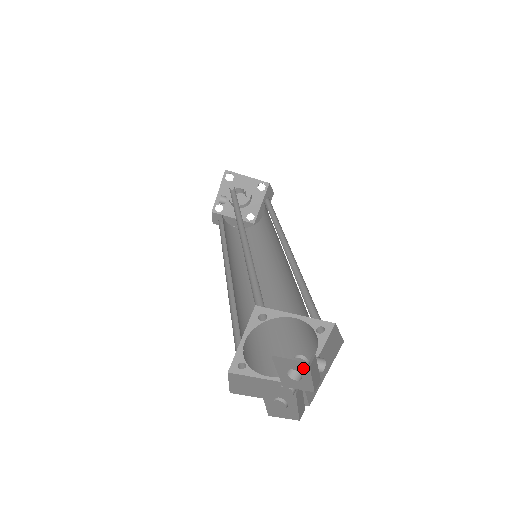
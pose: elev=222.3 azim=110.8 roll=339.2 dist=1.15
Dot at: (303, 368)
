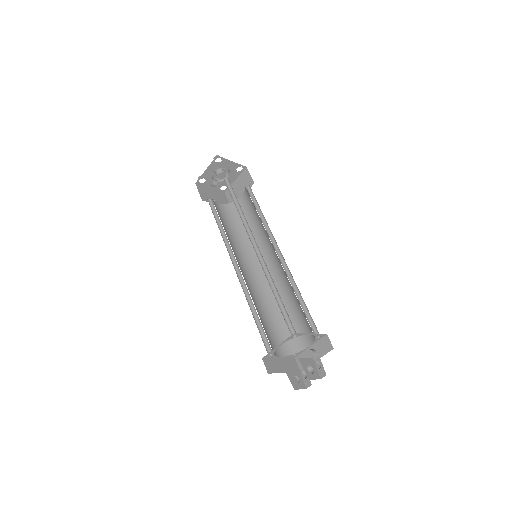
Dot at: (312, 363)
